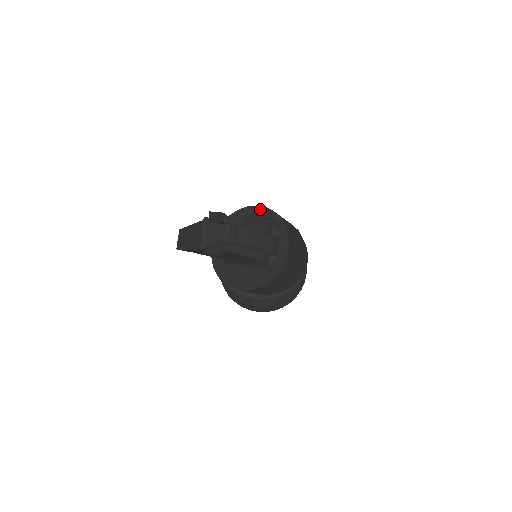
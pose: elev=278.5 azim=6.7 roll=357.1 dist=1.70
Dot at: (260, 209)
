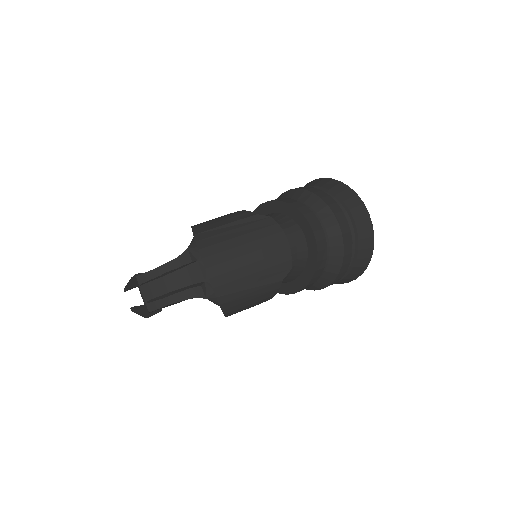
Dot at: occluded
